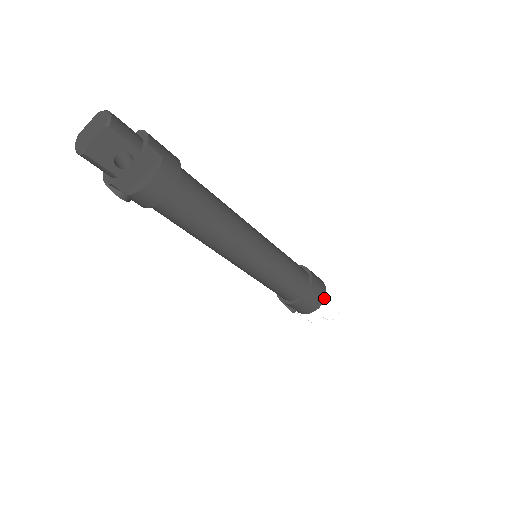
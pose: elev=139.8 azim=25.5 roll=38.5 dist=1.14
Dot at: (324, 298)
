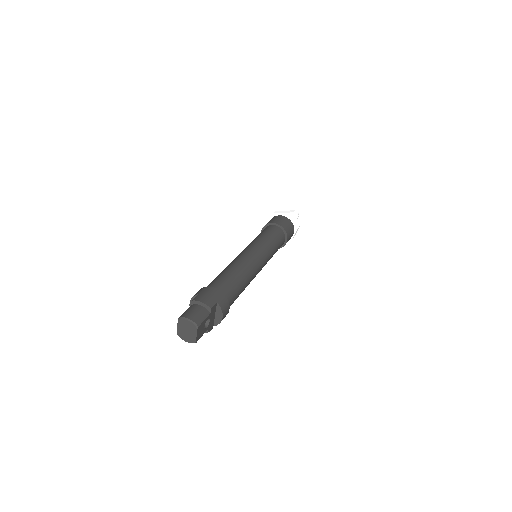
Dot at: (293, 226)
